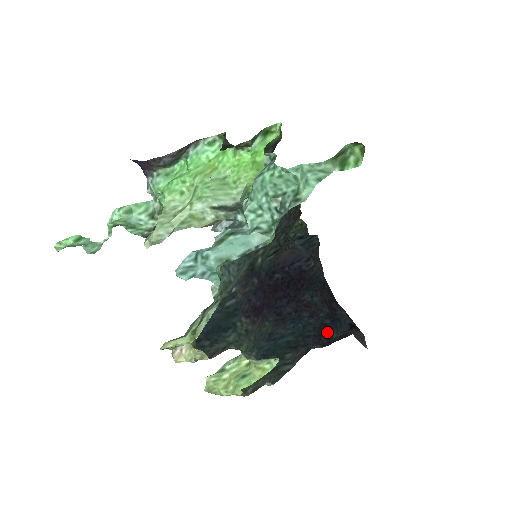
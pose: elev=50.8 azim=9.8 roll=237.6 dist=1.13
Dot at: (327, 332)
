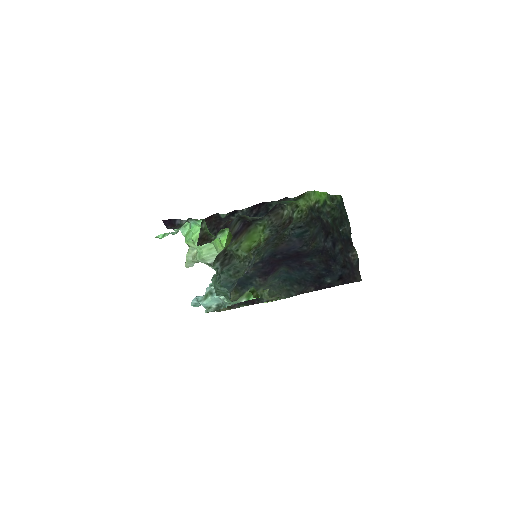
Dot at: (321, 279)
